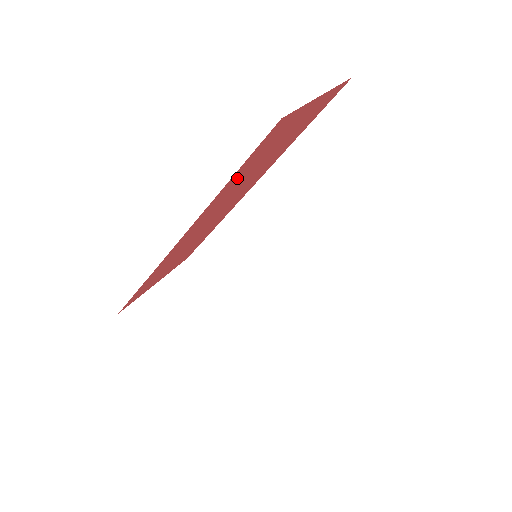
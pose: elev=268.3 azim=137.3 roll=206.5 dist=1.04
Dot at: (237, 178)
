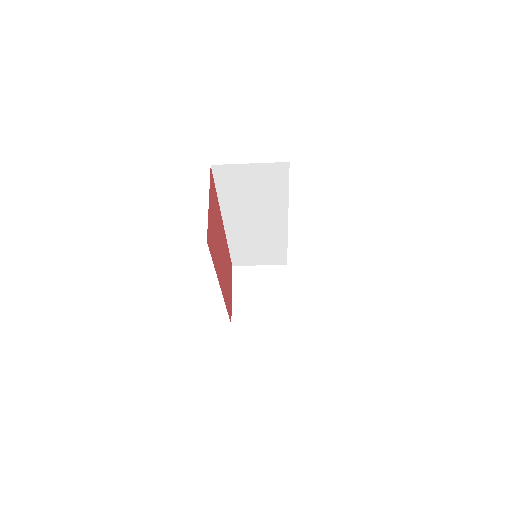
Dot at: (215, 256)
